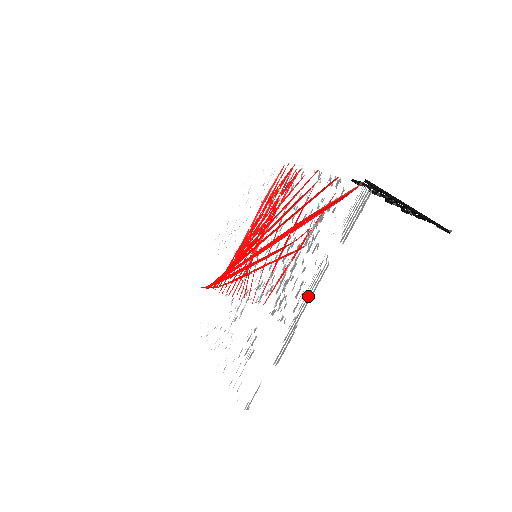
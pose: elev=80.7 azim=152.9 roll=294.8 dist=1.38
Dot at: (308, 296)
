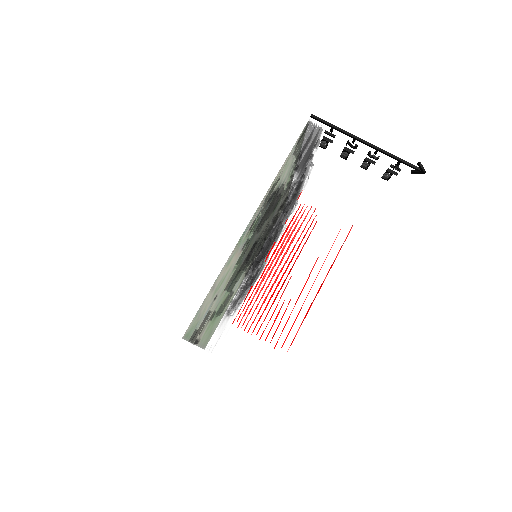
Dot at: (263, 219)
